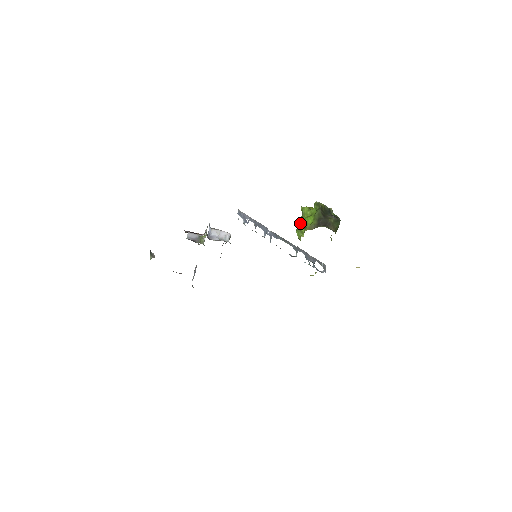
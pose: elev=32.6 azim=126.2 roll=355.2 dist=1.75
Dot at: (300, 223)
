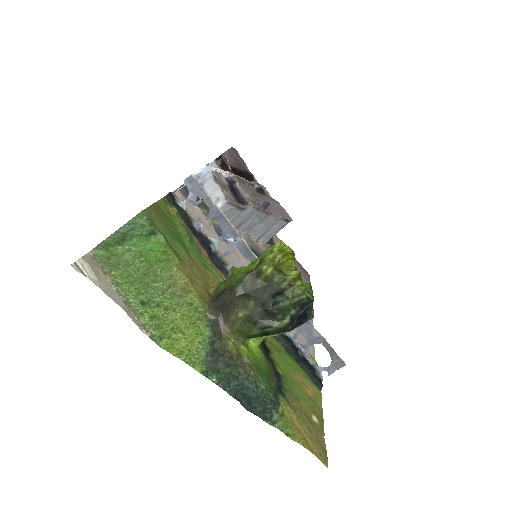
Dot at: (233, 266)
